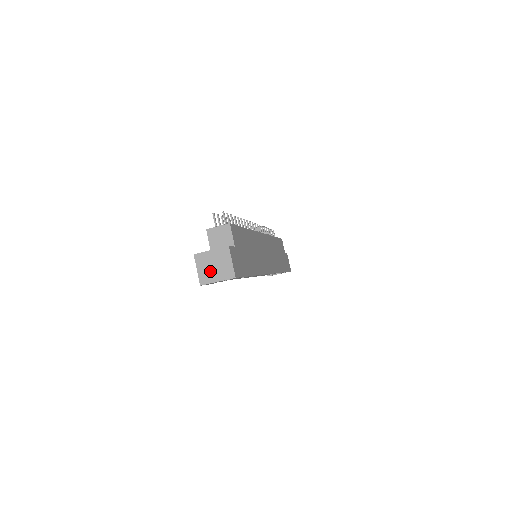
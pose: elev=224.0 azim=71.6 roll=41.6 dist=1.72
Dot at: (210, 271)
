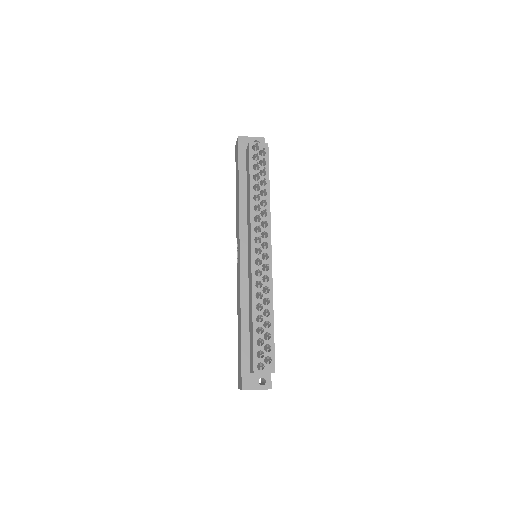
Dot at: occluded
